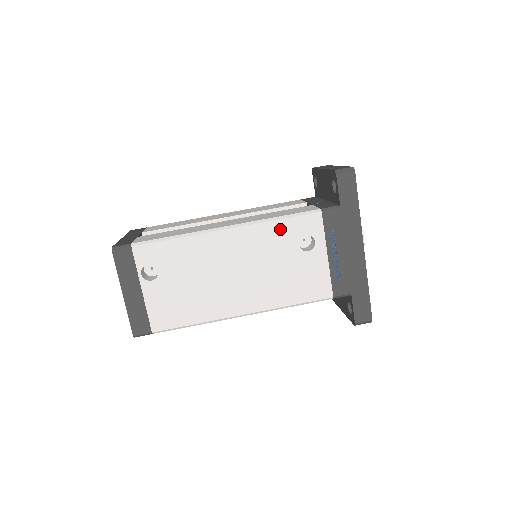
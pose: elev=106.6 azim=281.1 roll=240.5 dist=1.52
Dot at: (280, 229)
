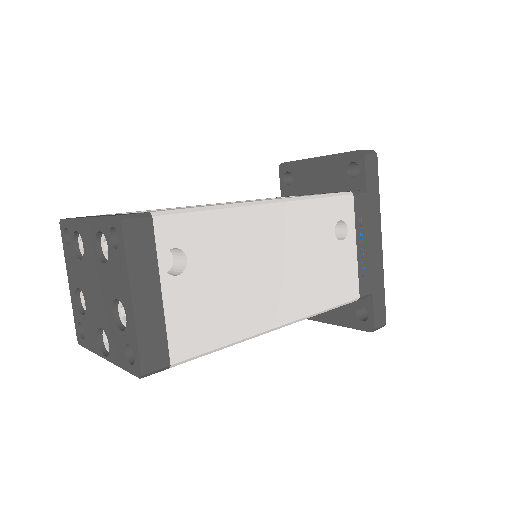
Dot at: (320, 210)
